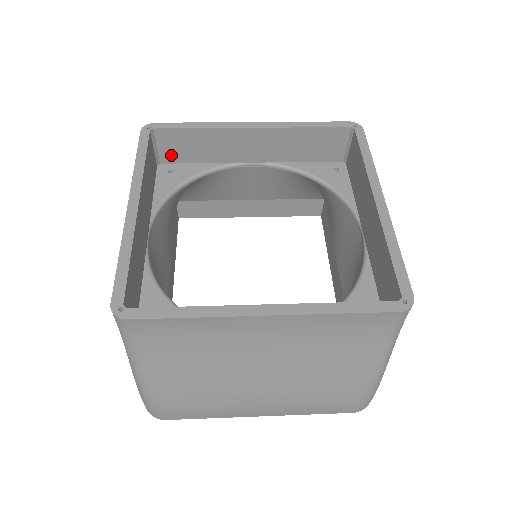
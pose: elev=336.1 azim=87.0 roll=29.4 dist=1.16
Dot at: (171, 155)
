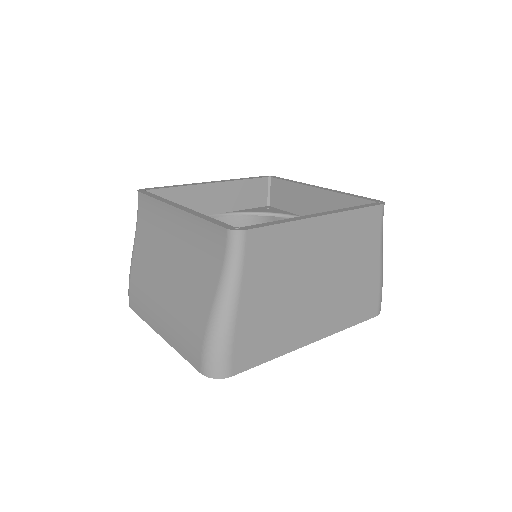
Dot at: (276, 201)
